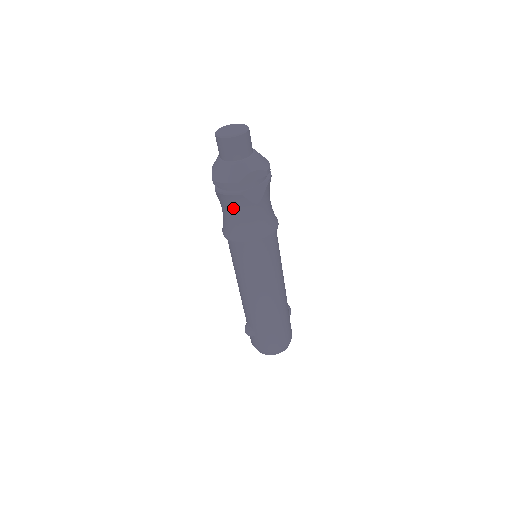
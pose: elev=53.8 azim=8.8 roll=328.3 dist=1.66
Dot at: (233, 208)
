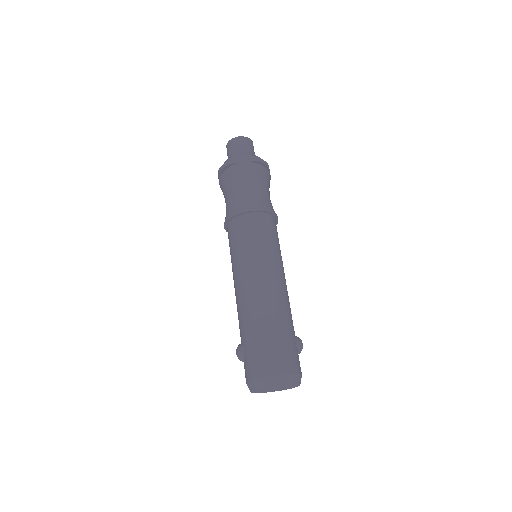
Dot at: (227, 189)
